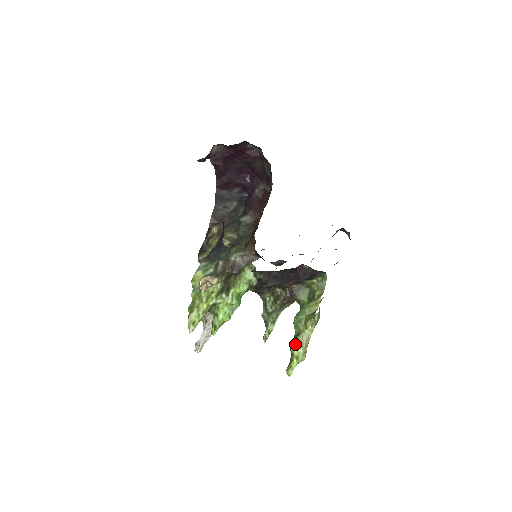
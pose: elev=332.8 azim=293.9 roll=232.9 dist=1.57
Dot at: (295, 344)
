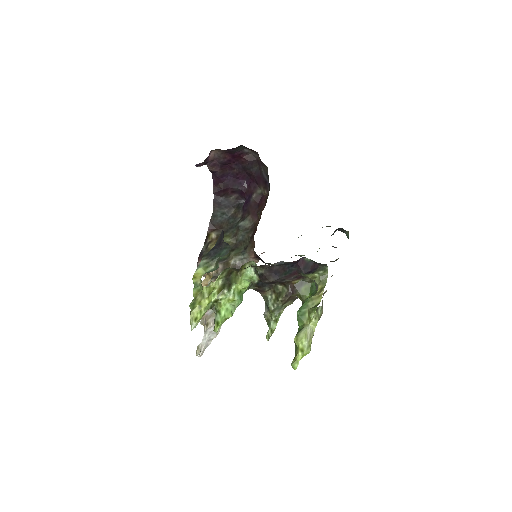
Dot at: (299, 337)
